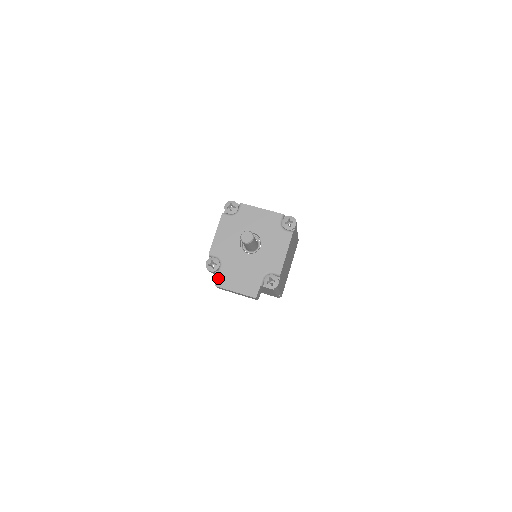
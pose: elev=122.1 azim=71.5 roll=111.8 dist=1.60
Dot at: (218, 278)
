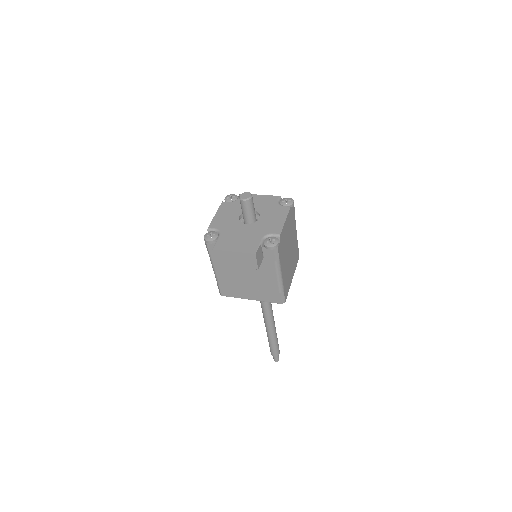
Dot at: (216, 243)
